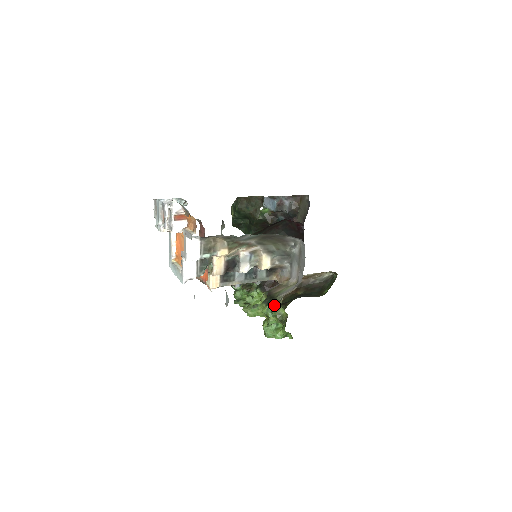
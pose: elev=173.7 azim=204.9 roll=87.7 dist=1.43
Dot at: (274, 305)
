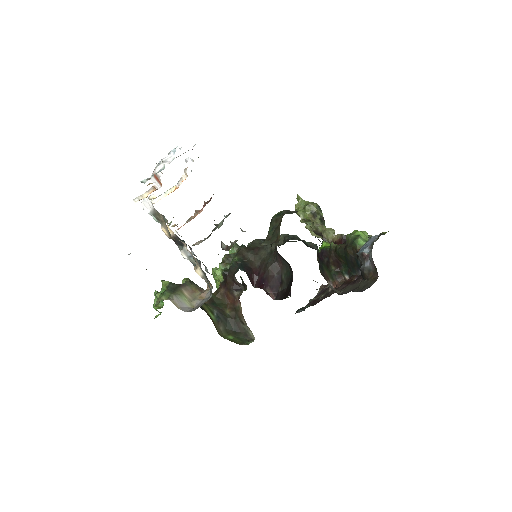
Dot at: (165, 294)
